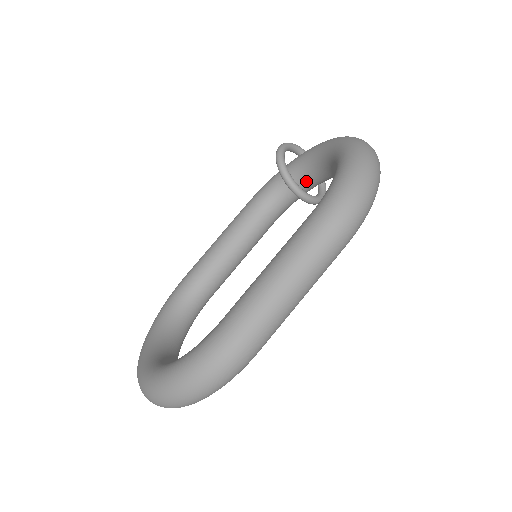
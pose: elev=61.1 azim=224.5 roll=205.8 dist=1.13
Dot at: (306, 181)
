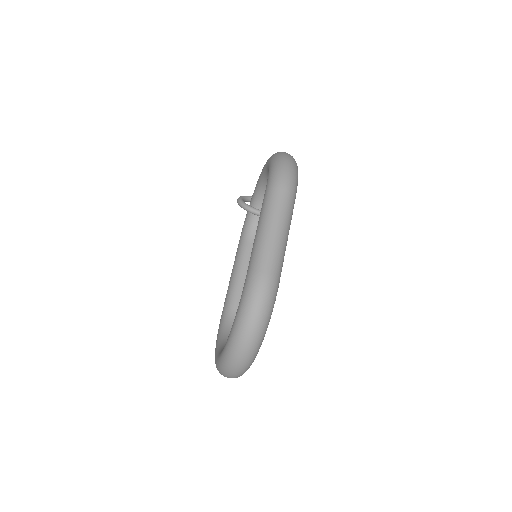
Dot at: occluded
